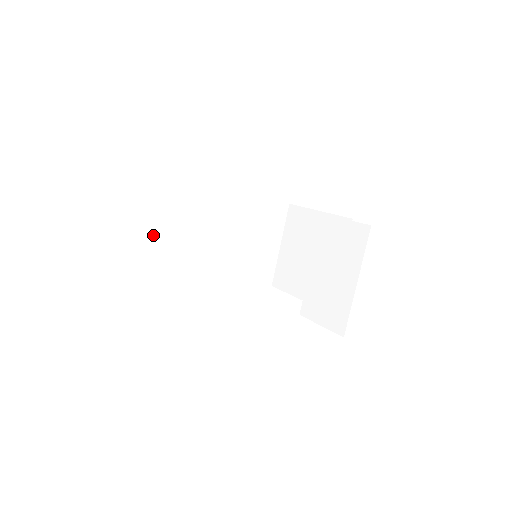
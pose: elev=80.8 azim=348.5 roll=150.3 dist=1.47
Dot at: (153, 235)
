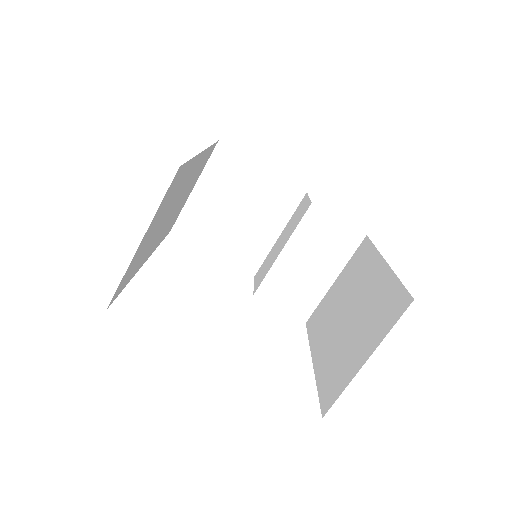
Dot at: (145, 238)
